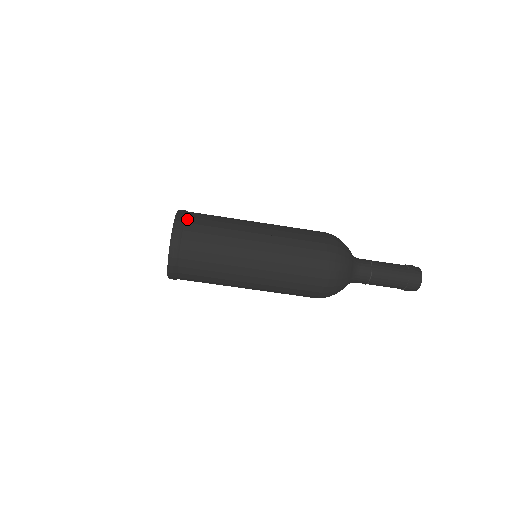
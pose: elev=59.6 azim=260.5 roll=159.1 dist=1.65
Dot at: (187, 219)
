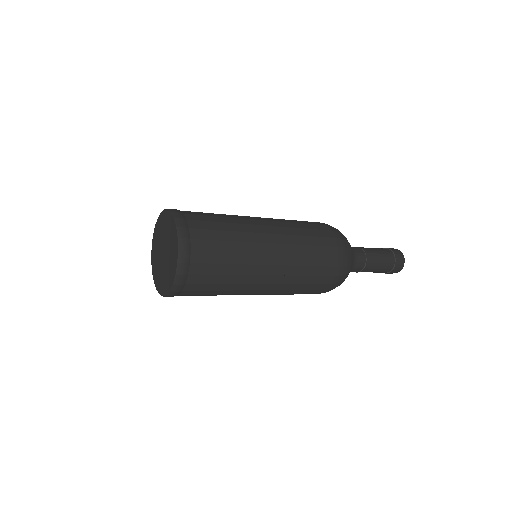
Dot at: (193, 256)
